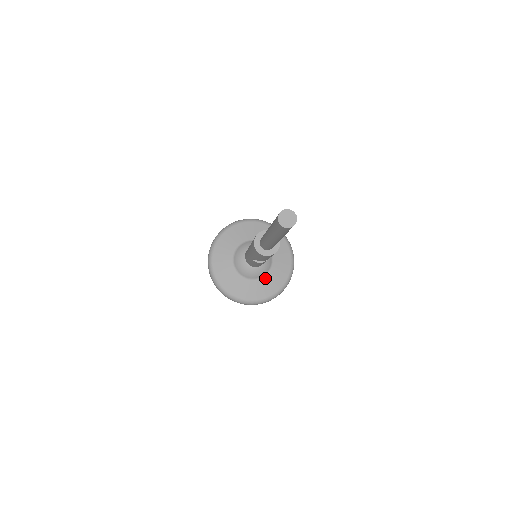
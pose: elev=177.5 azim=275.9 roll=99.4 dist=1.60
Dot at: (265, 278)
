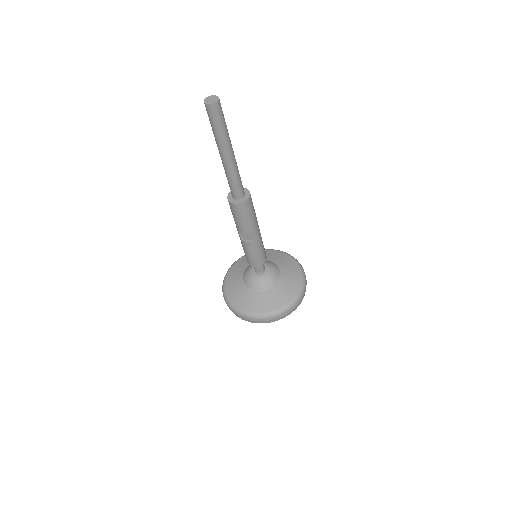
Dot at: (269, 292)
